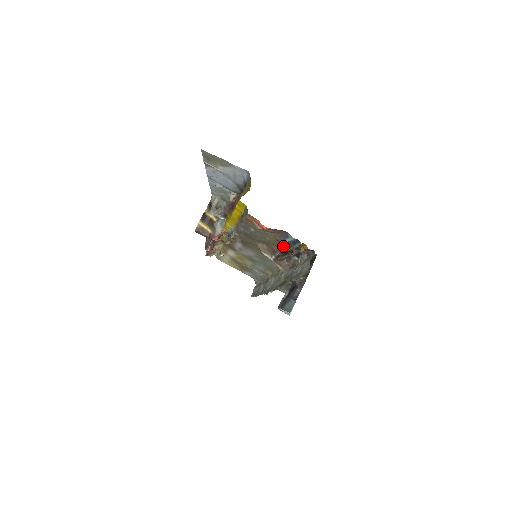
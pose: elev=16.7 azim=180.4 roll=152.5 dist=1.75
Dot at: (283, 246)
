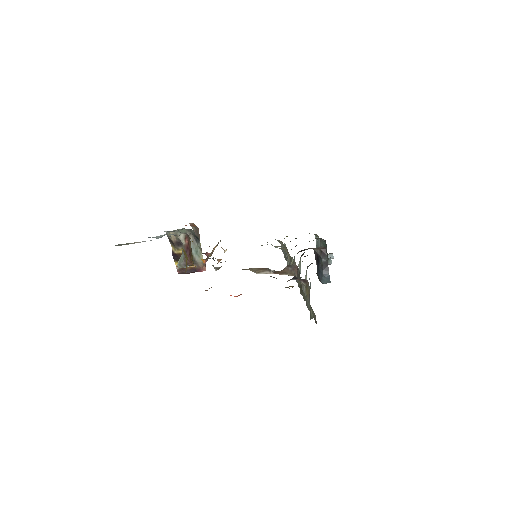
Dot at: occluded
